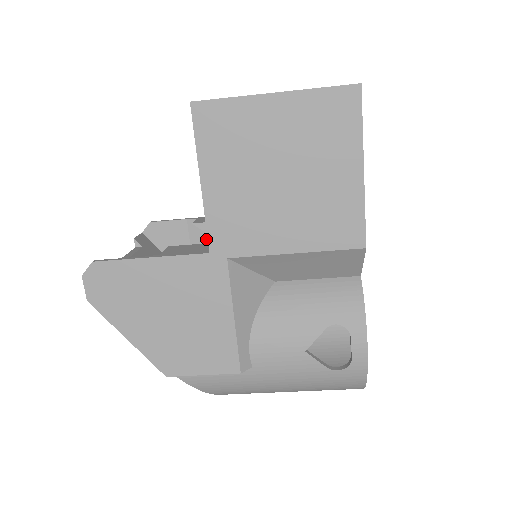
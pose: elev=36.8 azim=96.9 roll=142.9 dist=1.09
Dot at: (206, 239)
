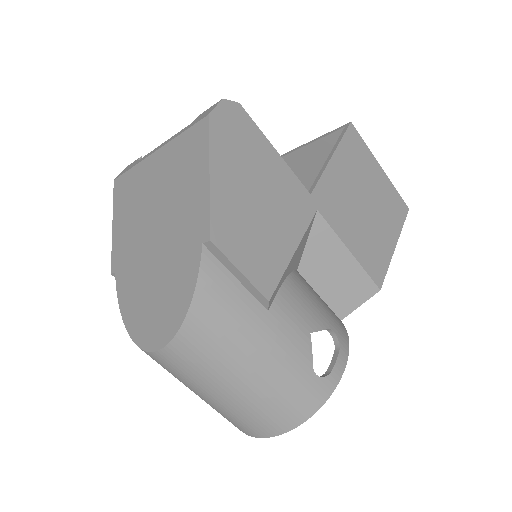
Dot at: occluded
